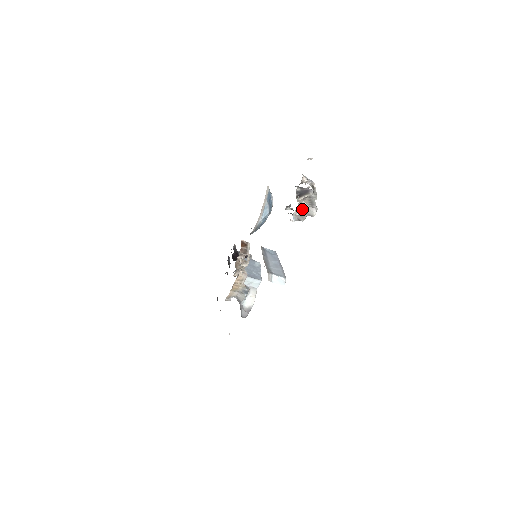
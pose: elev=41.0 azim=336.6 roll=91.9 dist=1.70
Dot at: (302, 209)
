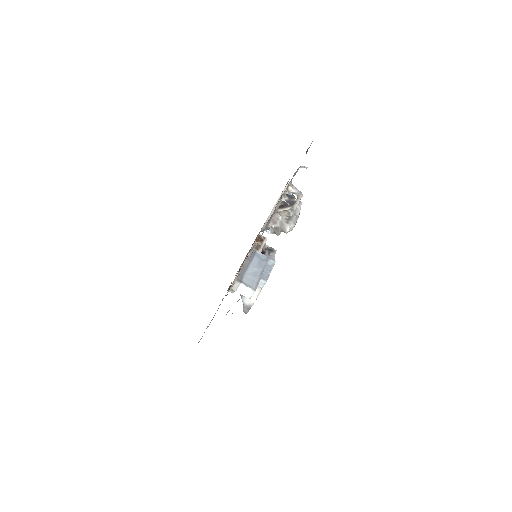
Dot at: (277, 222)
